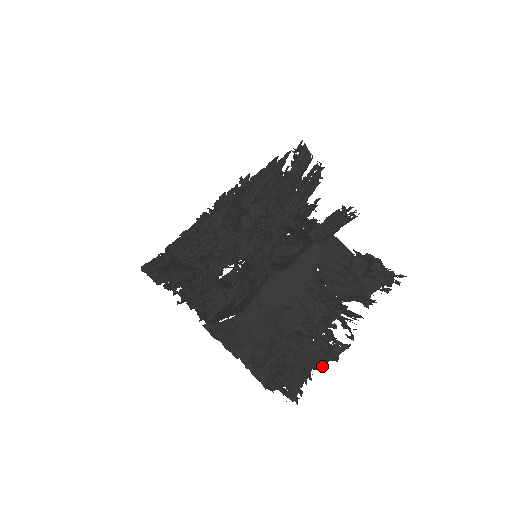
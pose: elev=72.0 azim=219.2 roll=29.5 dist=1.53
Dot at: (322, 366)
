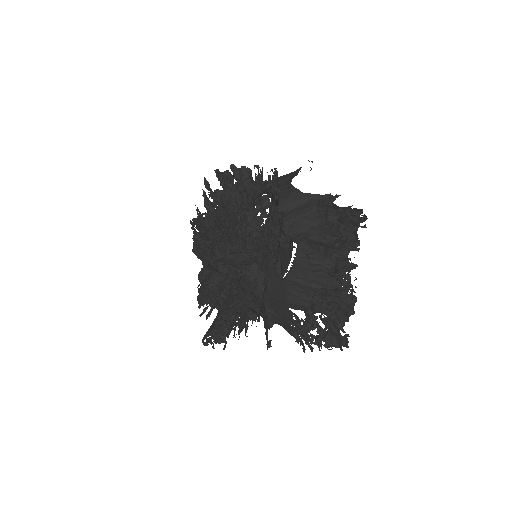
Dot at: (347, 320)
